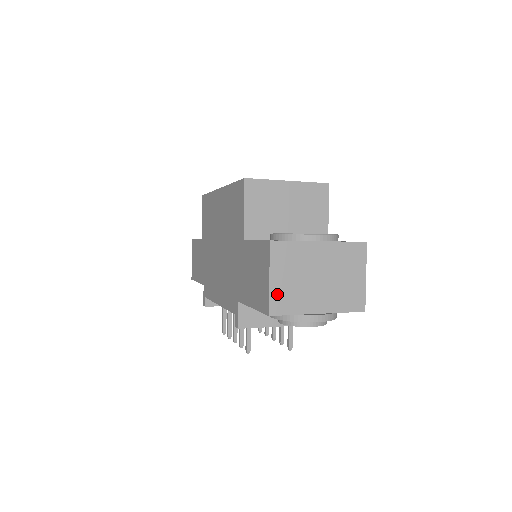
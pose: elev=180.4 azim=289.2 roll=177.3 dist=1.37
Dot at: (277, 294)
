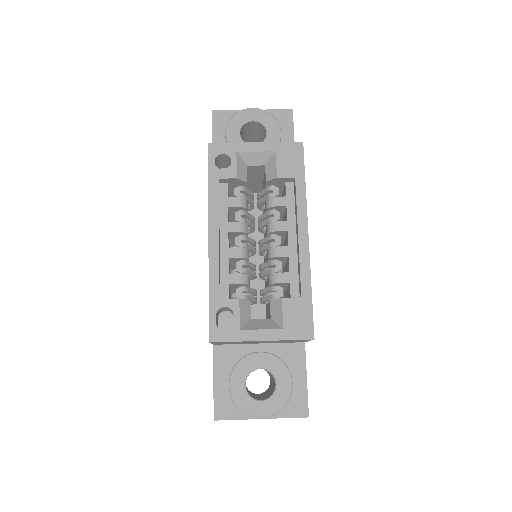
Dot at: occluded
